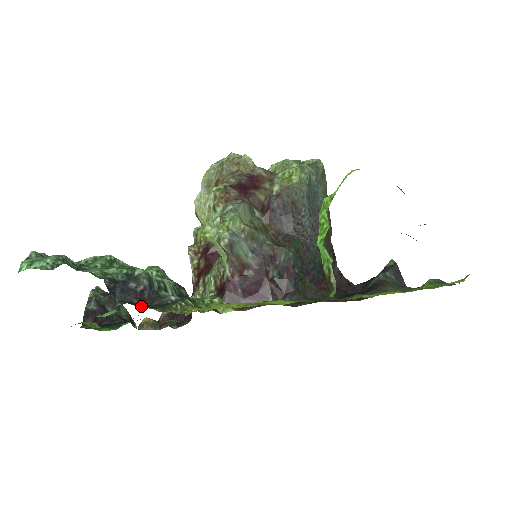
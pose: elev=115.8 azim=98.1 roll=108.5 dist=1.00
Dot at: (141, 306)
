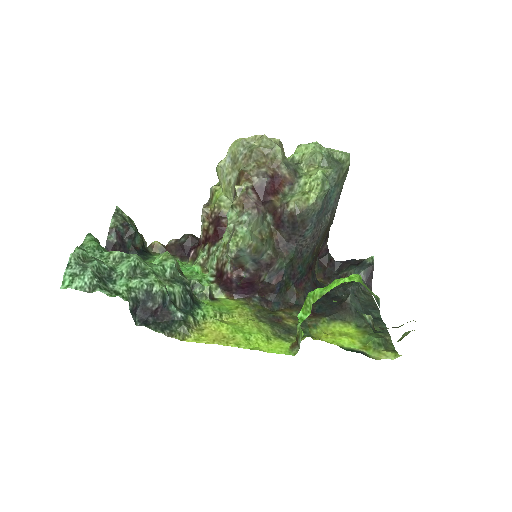
Dot at: (154, 328)
